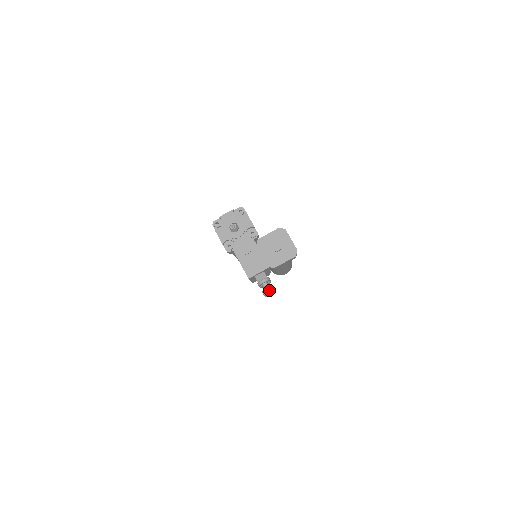
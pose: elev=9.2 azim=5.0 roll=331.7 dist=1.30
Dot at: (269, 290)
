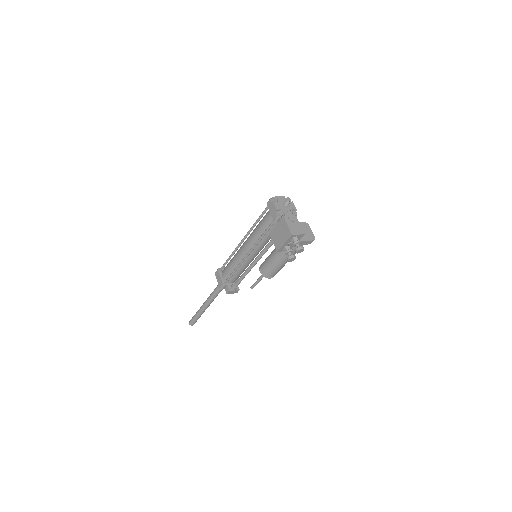
Dot at: (303, 247)
